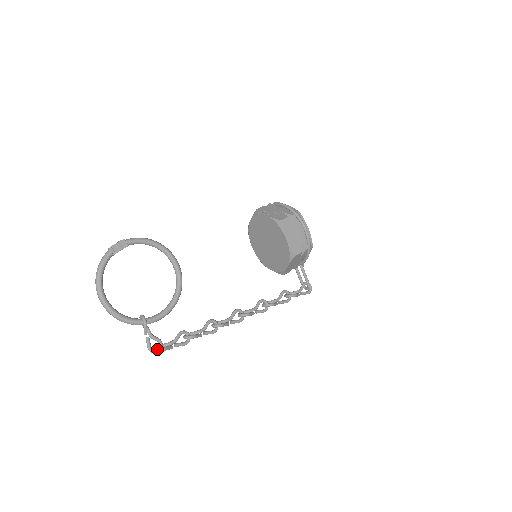
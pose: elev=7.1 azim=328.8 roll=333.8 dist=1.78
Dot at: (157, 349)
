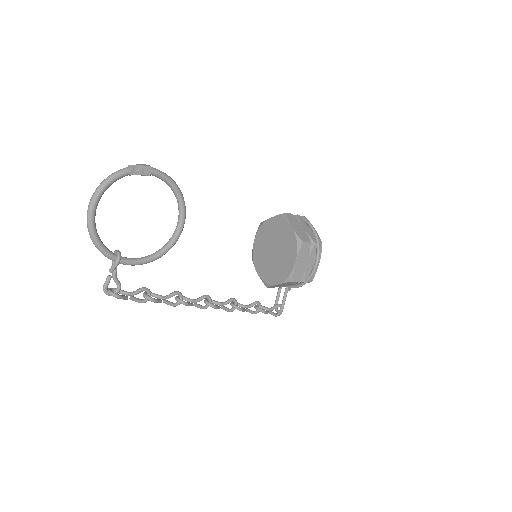
Dot at: (112, 293)
